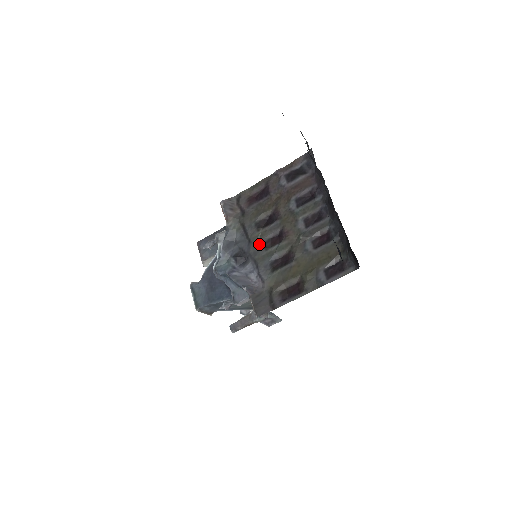
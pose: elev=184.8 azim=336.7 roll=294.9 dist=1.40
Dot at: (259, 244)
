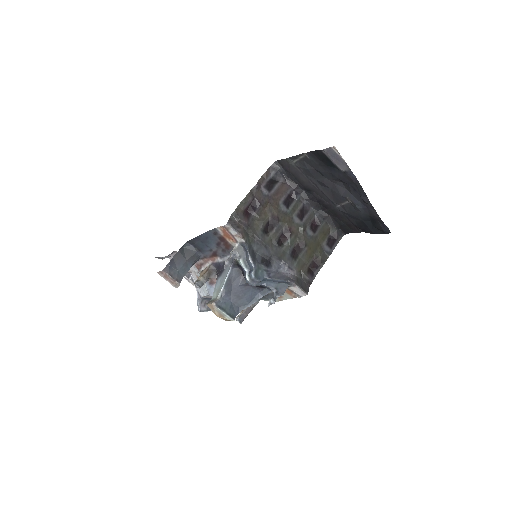
Dot at: (274, 245)
